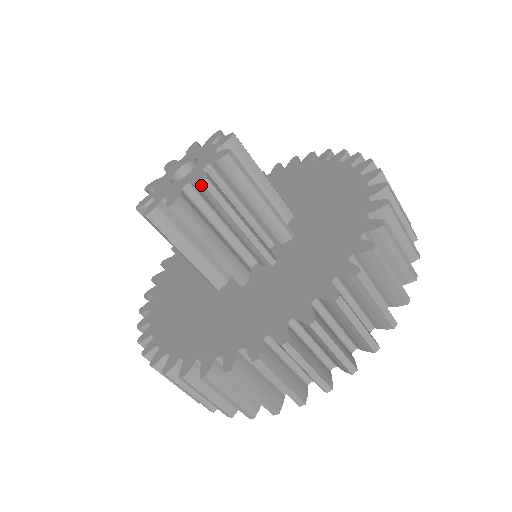
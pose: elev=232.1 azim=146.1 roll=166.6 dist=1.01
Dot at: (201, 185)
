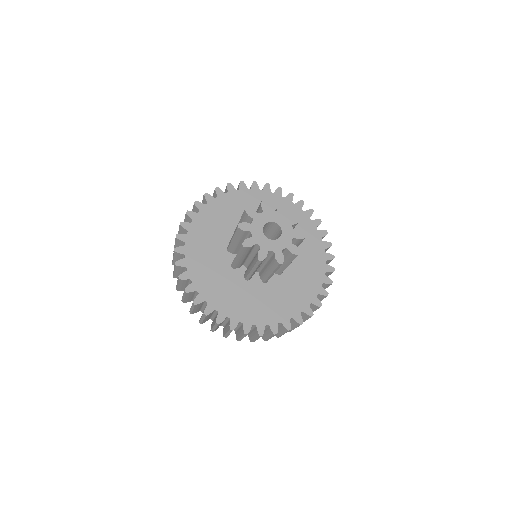
Dot at: (296, 255)
